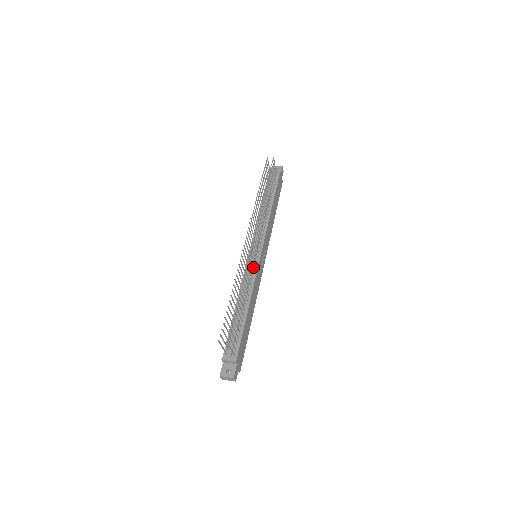
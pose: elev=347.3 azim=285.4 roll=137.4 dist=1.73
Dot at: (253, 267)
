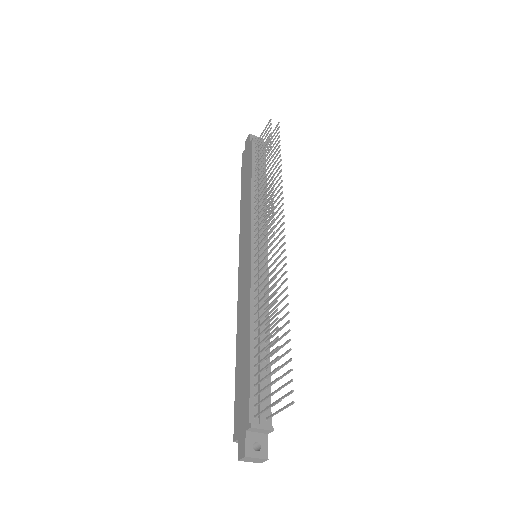
Dot at: (262, 273)
